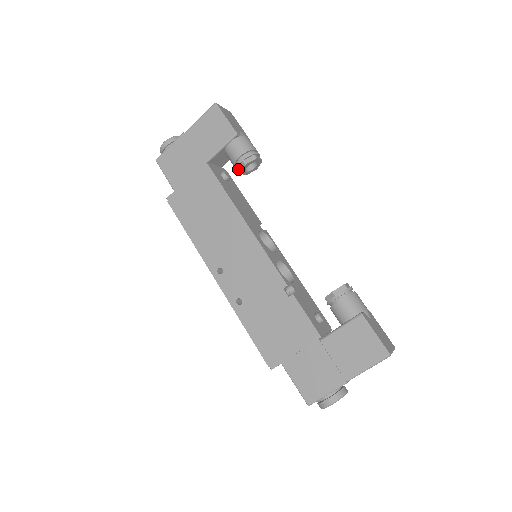
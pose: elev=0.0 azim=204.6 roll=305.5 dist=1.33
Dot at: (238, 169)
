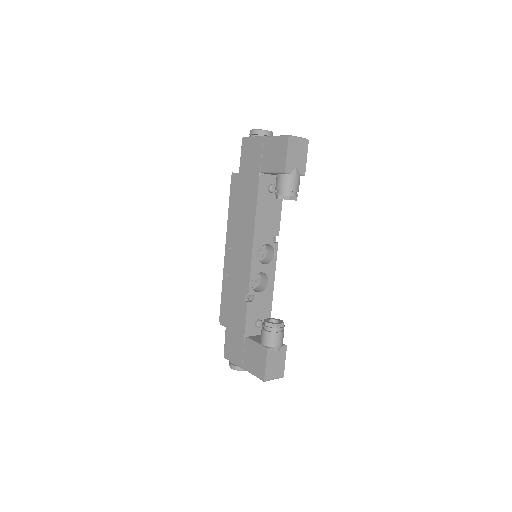
Dot at: (276, 195)
